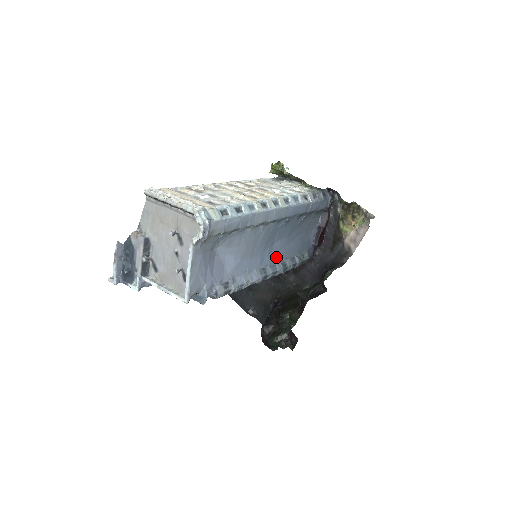
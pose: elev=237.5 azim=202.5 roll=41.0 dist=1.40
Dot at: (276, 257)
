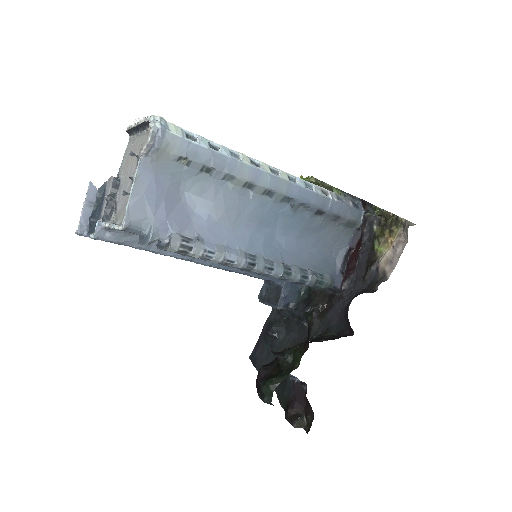
Dot at: (277, 254)
